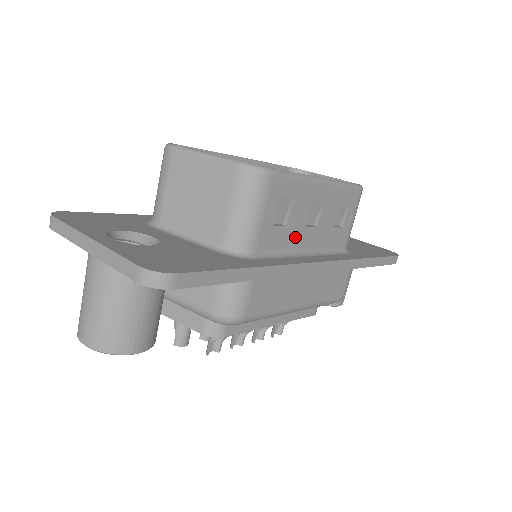
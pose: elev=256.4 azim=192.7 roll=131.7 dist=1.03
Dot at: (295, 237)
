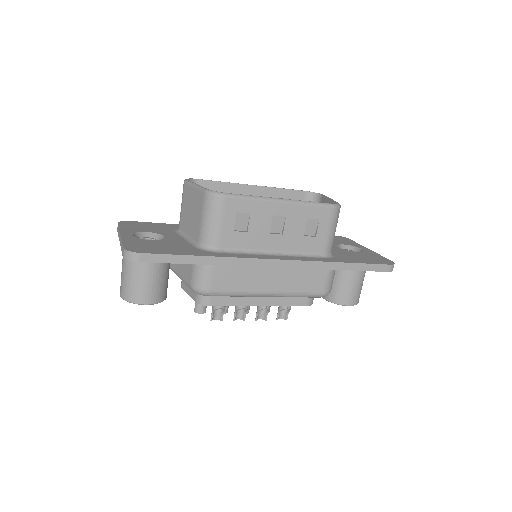
Dot at: (259, 241)
